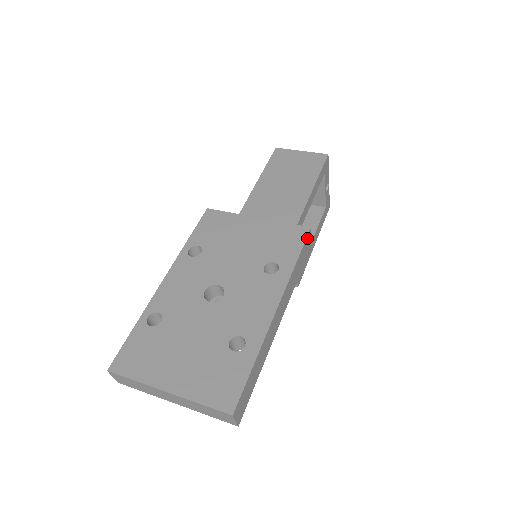
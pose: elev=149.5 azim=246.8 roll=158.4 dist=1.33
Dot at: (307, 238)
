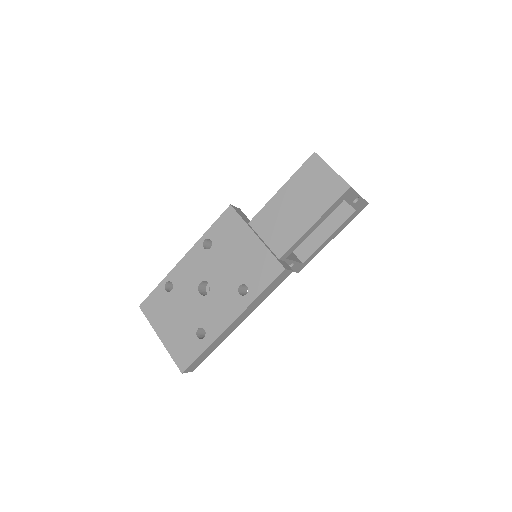
Dot at: (279, 276)
